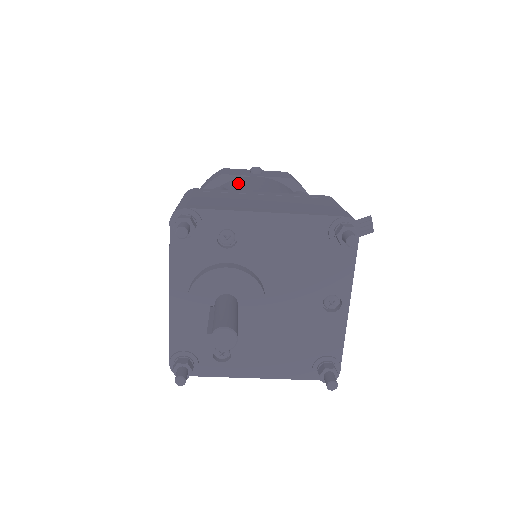
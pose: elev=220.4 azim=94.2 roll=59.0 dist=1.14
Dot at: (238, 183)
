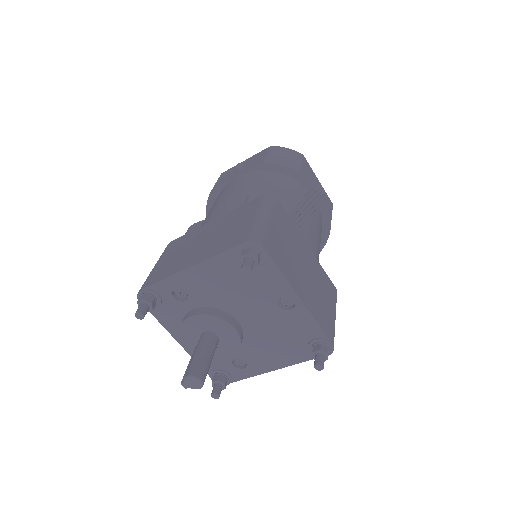
Dot at: (215, 202)
